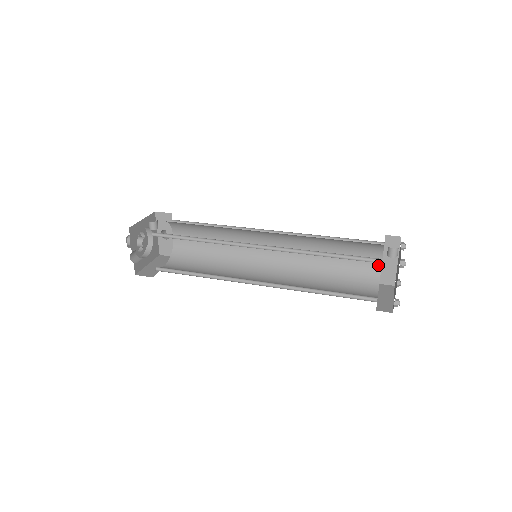
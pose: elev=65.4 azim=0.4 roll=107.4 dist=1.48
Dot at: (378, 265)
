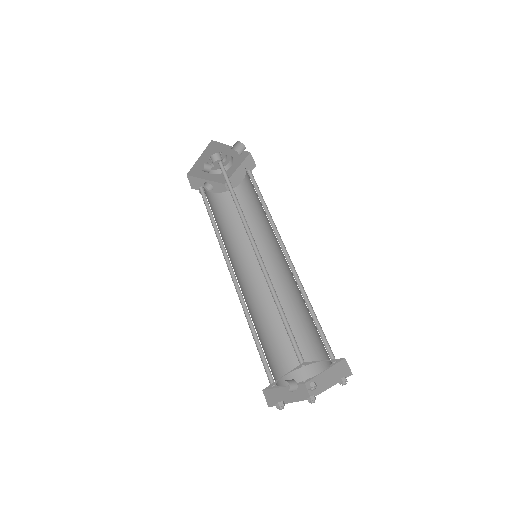
Dot at: occluded
